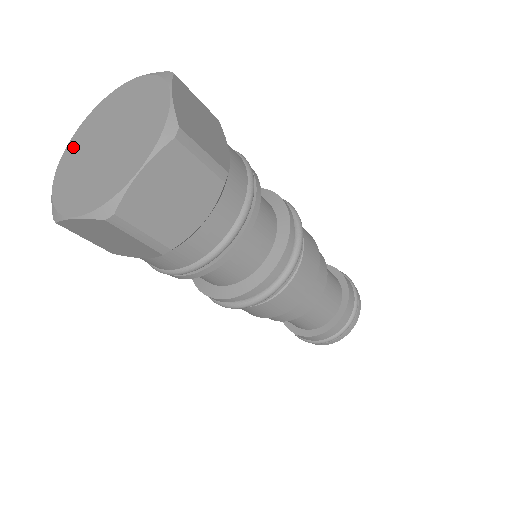
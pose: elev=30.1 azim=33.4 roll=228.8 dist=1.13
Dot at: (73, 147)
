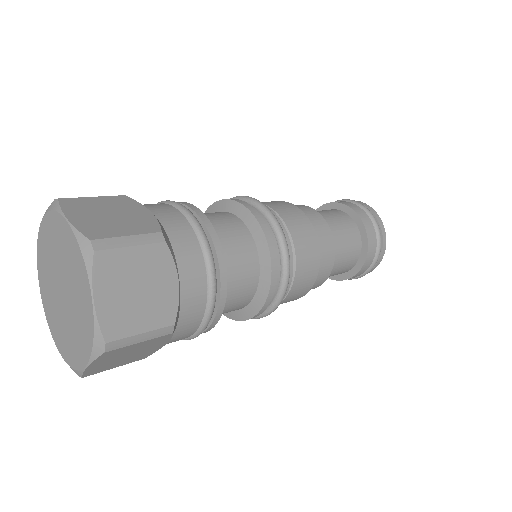
Dot at: (48, 311)
